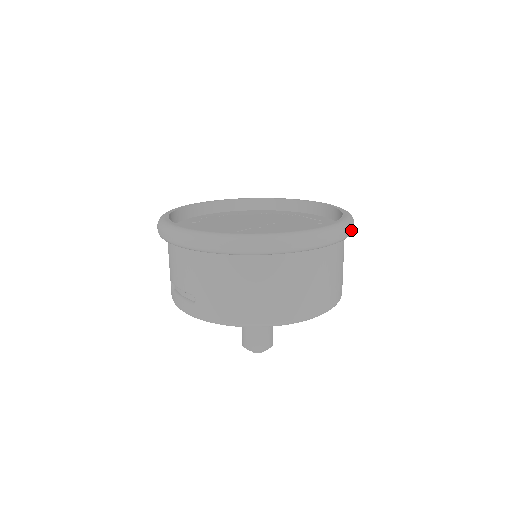
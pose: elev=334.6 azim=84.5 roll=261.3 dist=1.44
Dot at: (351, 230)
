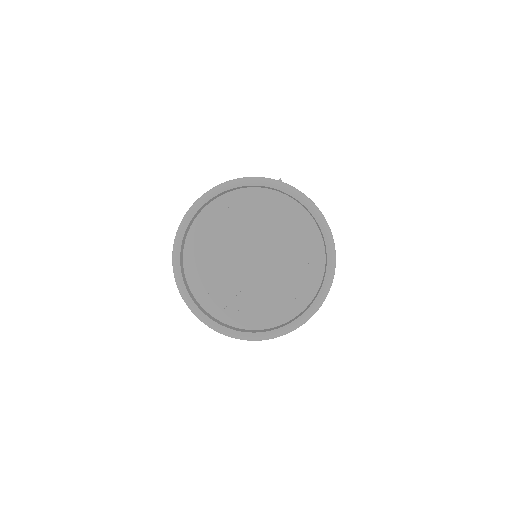
Dot at: occluded
